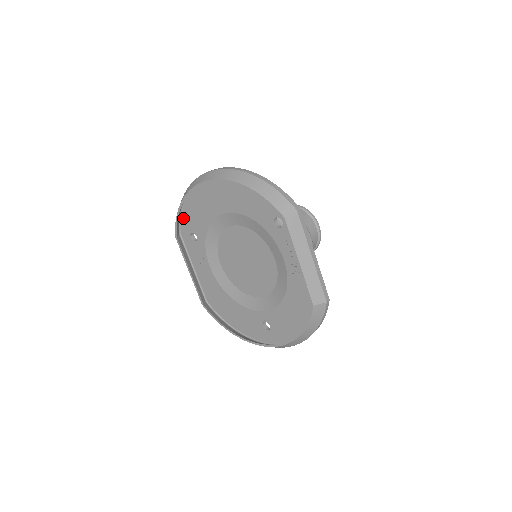
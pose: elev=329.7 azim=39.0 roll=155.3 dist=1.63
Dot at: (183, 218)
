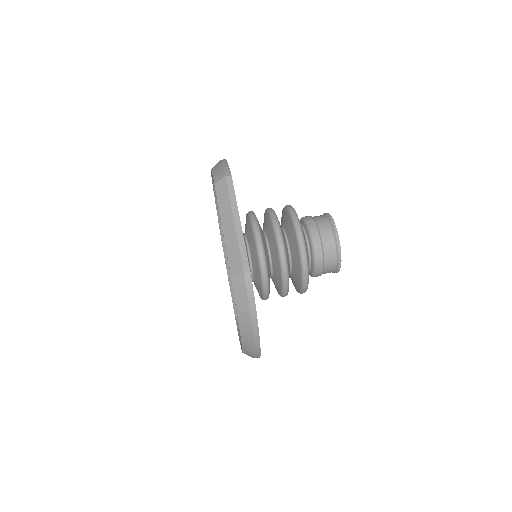
Dot at: occluded
